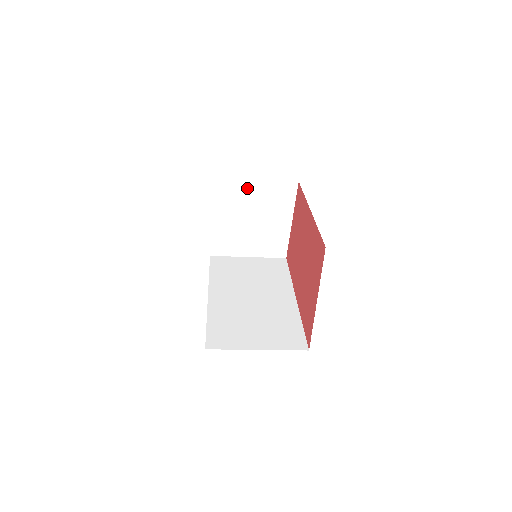
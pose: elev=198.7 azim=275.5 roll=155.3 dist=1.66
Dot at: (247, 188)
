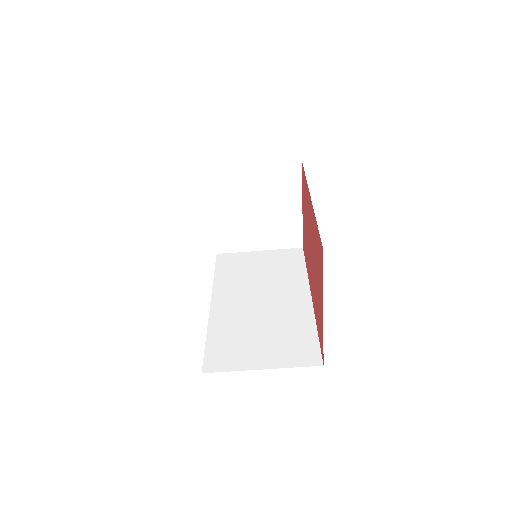
Dot at: (243, 175)
